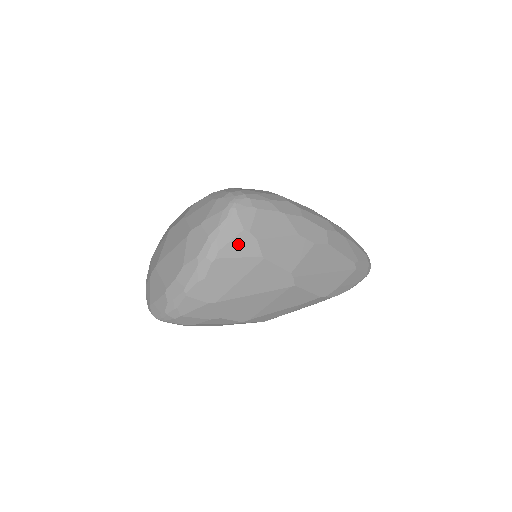
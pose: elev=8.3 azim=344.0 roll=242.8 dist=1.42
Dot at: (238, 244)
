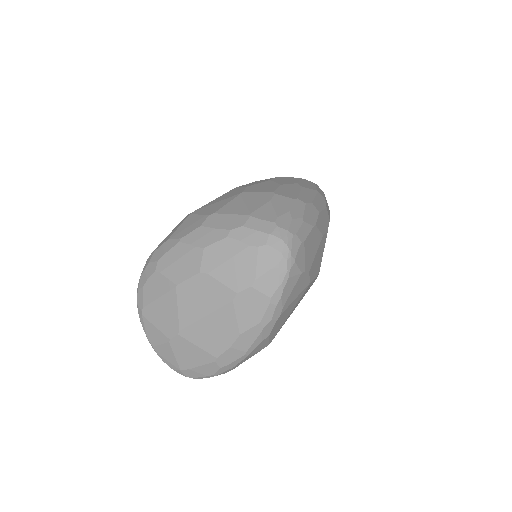
Dot at: (296, 288)
